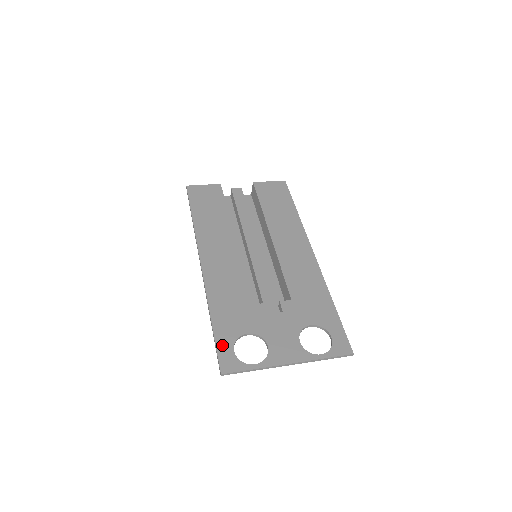
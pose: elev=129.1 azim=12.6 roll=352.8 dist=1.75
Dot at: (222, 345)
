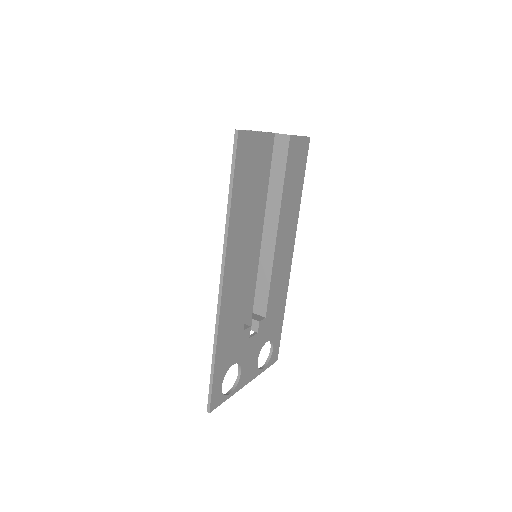
Dot at: (216, 384)
